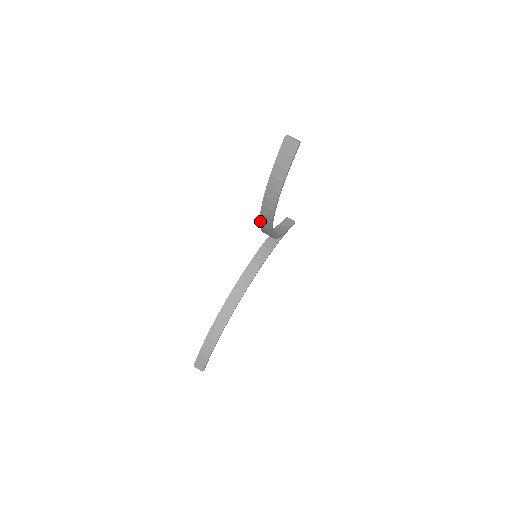
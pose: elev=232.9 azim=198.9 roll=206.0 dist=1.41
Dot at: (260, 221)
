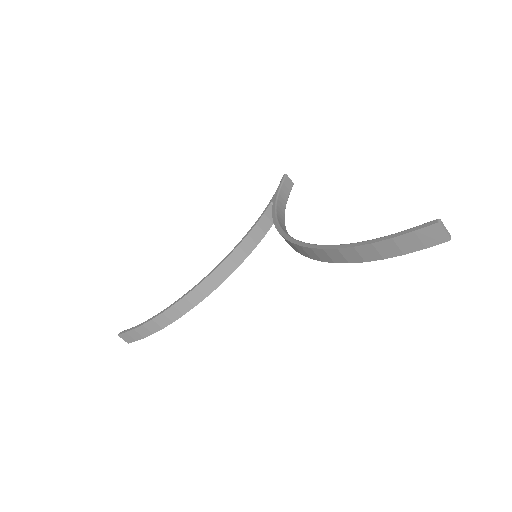
Dot at: (297, 245)
